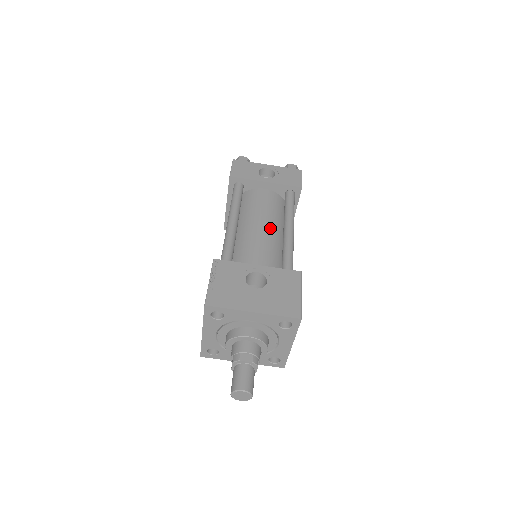
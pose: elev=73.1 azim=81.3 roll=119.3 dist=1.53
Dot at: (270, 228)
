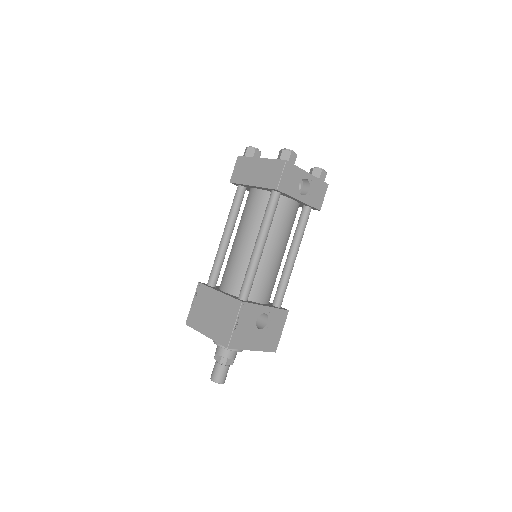
Dot at: (282, 253)
